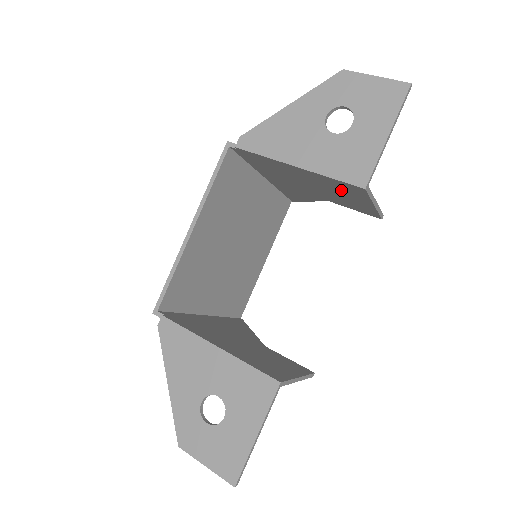
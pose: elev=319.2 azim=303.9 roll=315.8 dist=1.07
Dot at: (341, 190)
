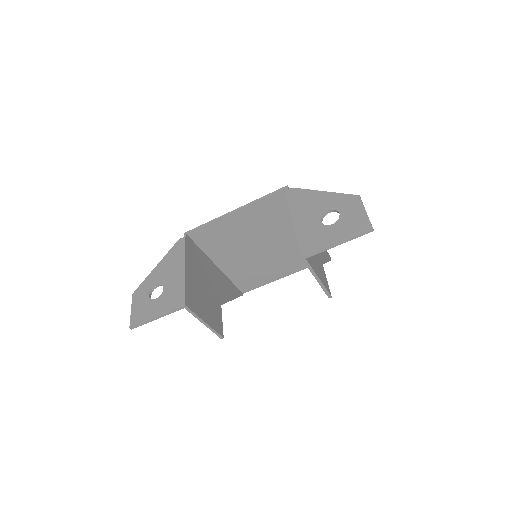
Dot at: occluded
